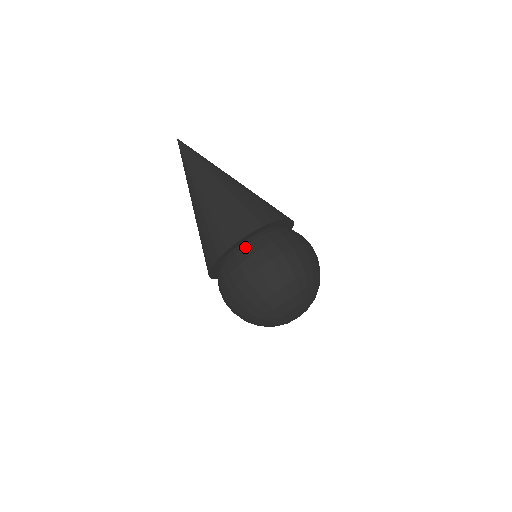
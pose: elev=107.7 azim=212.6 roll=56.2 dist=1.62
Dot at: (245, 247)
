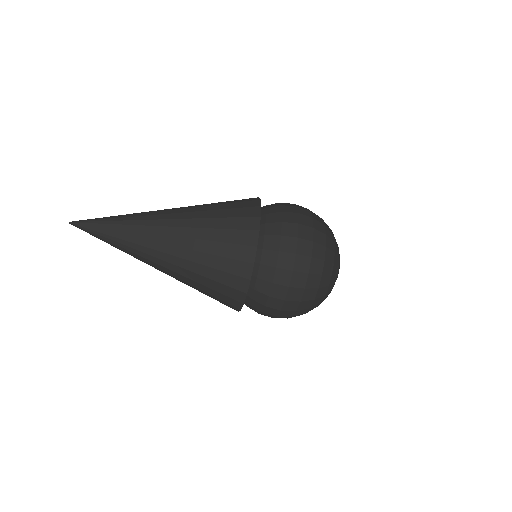
Dot at: (258, 277)
